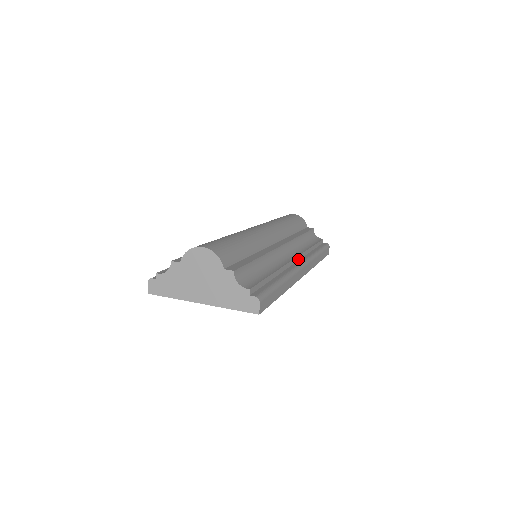
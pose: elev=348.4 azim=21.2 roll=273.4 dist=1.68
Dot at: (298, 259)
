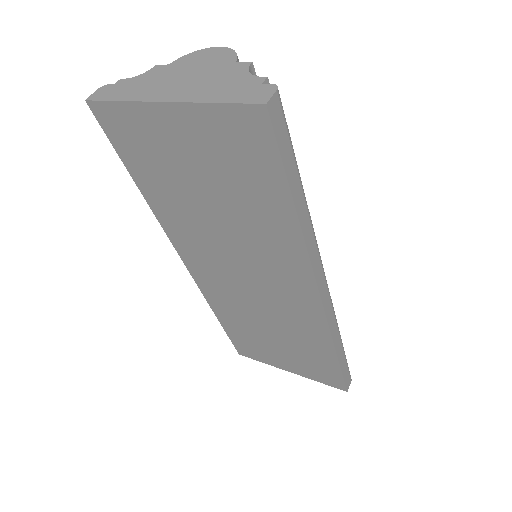
Dot at: occluded
